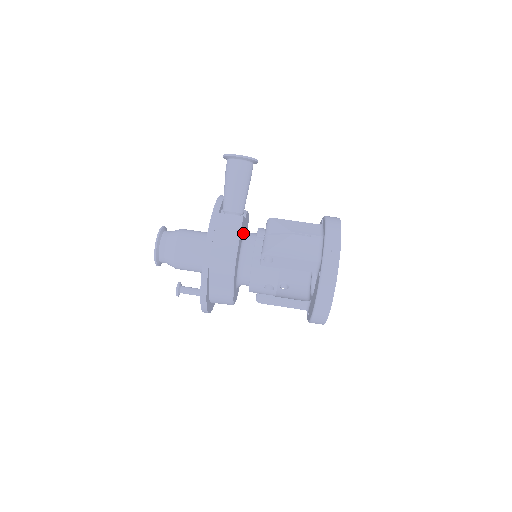
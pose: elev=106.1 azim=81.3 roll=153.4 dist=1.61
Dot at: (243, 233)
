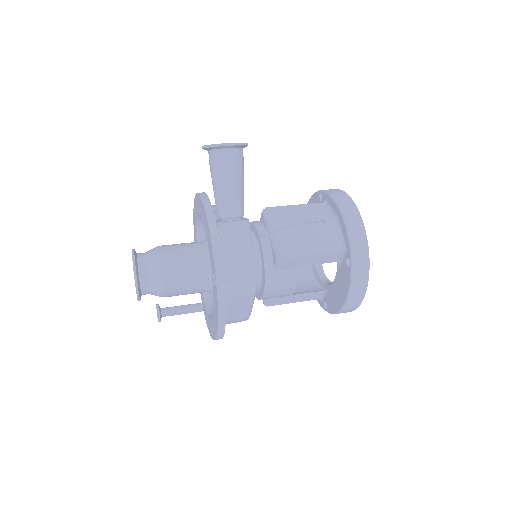
Dot at: occluded
